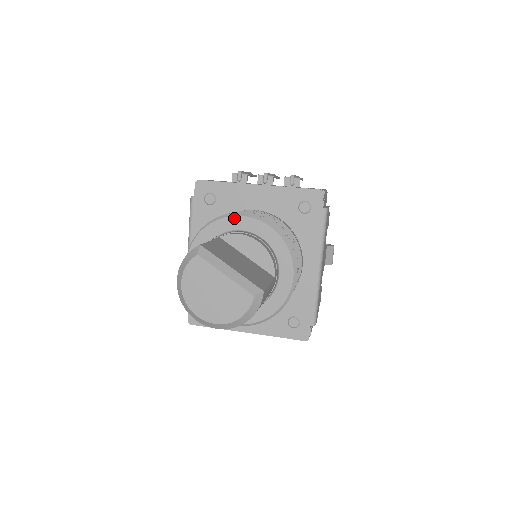
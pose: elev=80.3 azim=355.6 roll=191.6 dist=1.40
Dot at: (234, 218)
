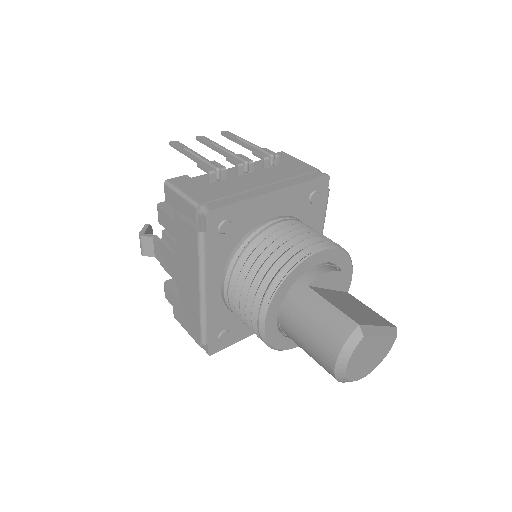
Dot at: (311, 258)
